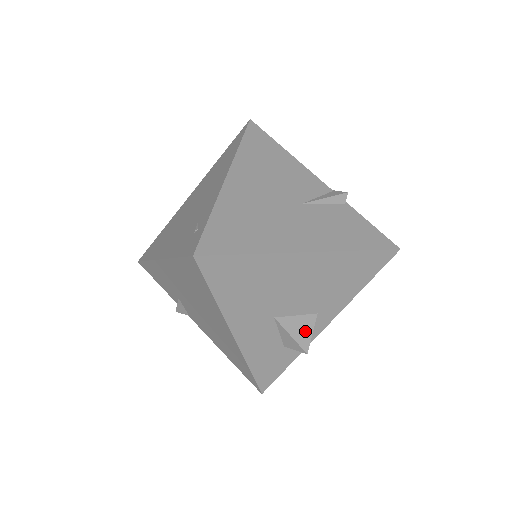
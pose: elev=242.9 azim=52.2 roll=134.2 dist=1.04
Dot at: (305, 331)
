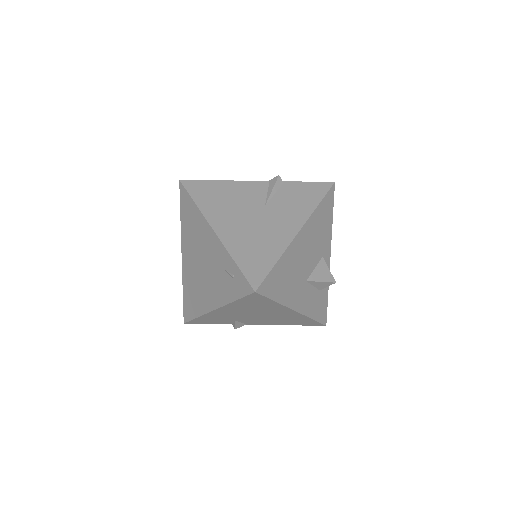
Dot at: (325, 272)
